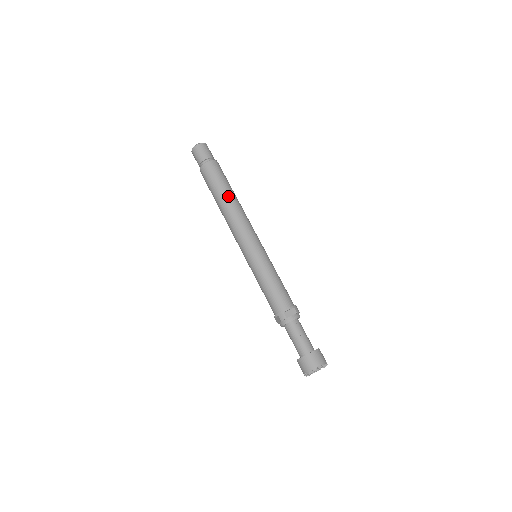
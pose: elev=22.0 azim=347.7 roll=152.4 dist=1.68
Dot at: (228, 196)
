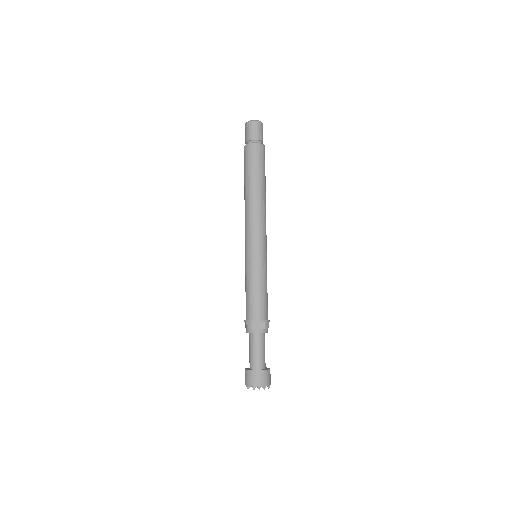
Dot at: (256, 187)
